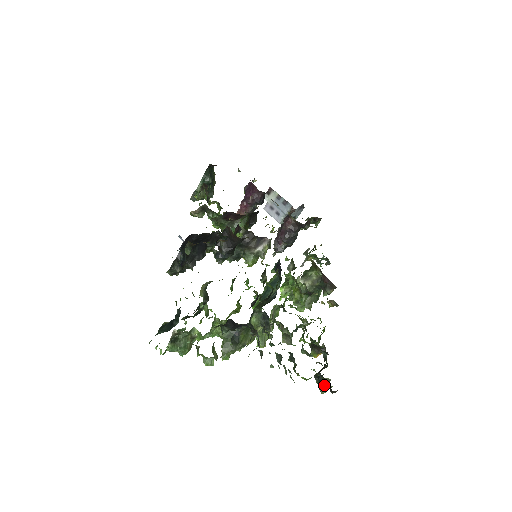
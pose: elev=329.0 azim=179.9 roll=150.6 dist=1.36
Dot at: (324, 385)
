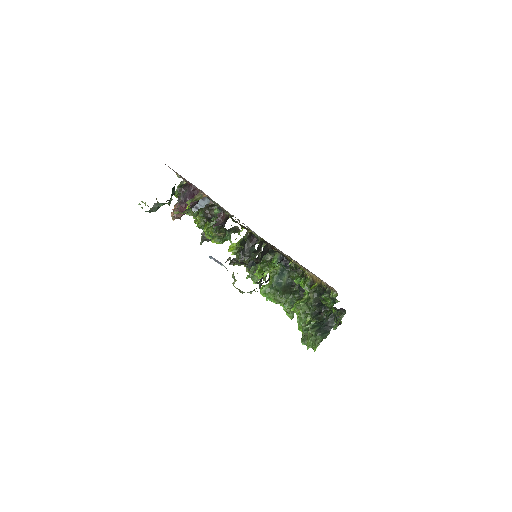
Dot at: occluded
